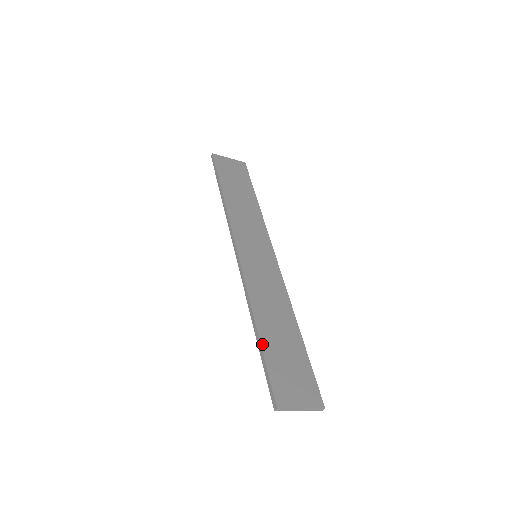
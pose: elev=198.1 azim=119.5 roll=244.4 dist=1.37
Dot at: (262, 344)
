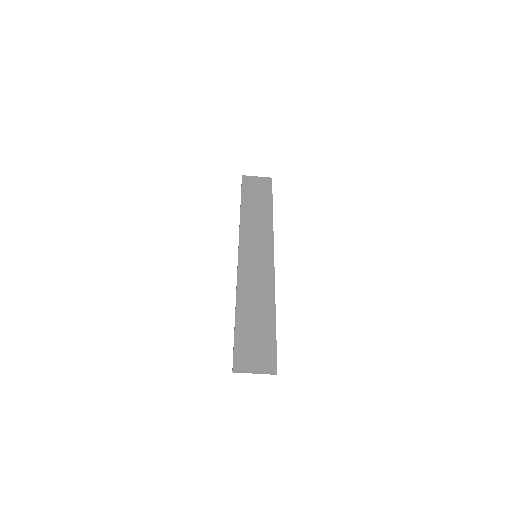
Dot at: (236, 324)
